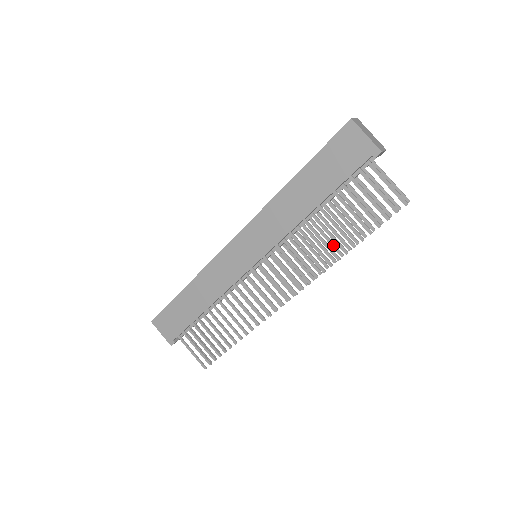
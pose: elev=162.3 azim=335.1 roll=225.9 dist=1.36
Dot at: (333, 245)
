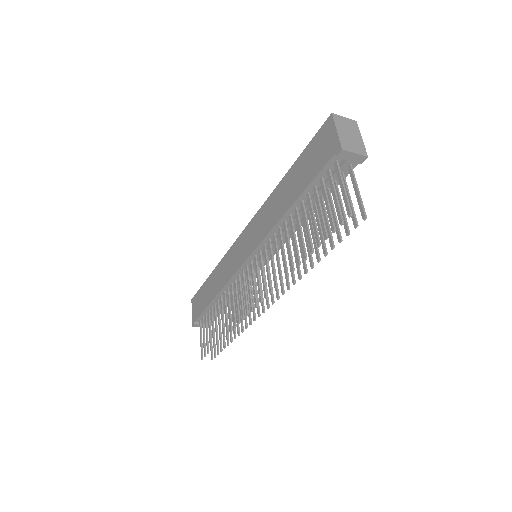
Dot at: occluded
